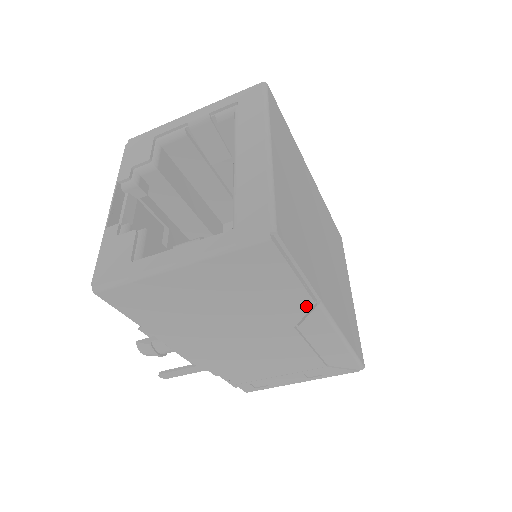
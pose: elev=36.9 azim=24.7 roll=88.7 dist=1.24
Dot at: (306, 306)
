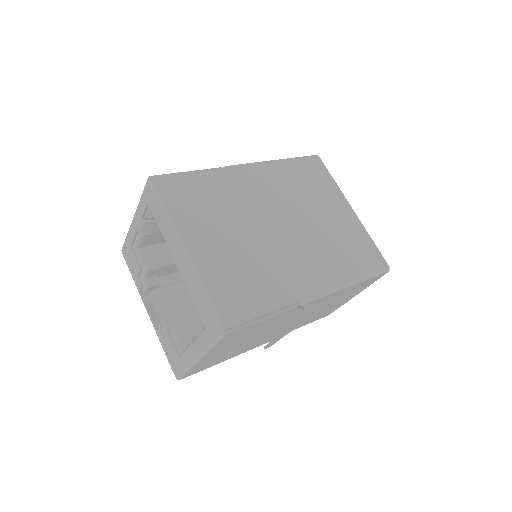
Dot at: (295, 310)
